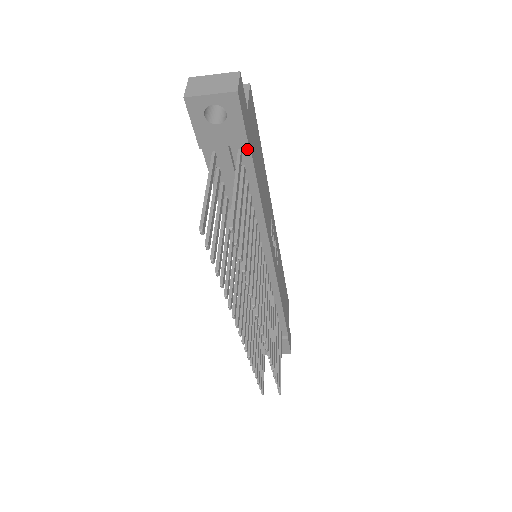
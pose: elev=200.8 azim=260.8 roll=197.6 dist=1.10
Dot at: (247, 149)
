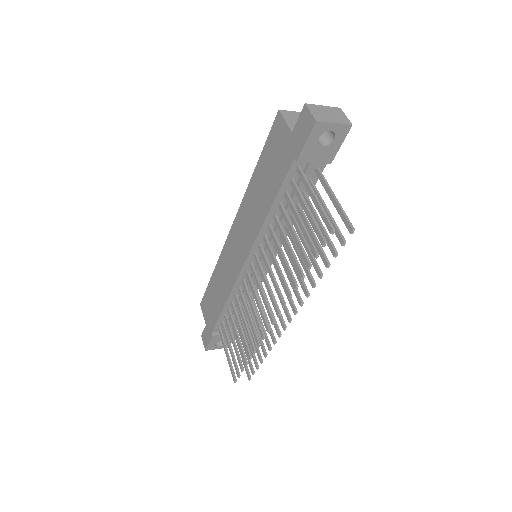
Dot at: (322, 167)
